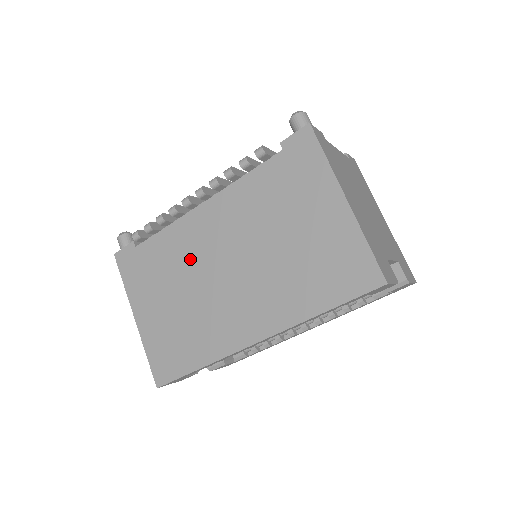
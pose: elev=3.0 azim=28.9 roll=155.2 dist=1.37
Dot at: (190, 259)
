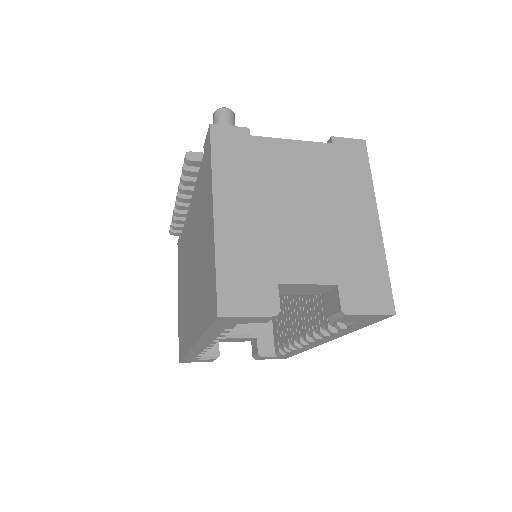
Dot at: (186, 256)
